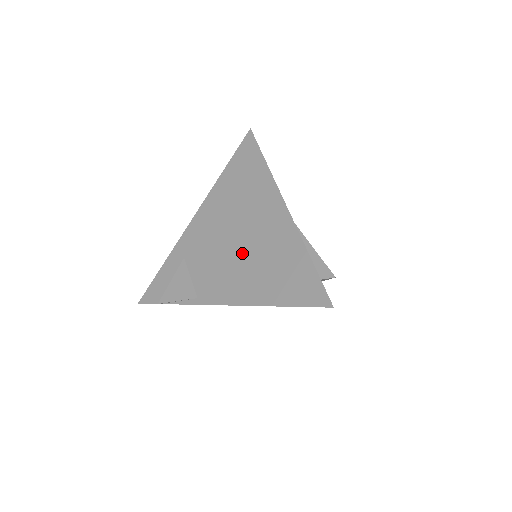
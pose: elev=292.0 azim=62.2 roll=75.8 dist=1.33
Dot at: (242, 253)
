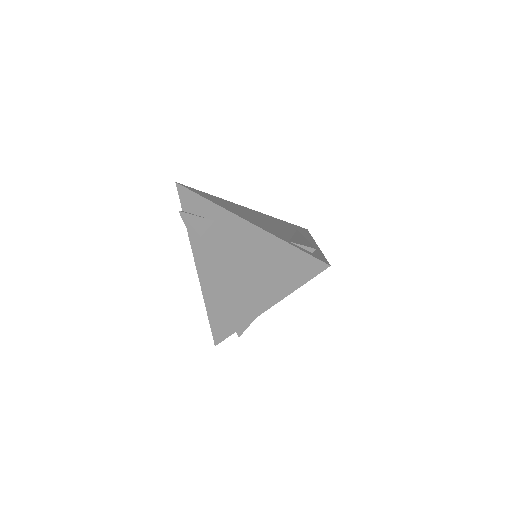
Dot at: (228, 278)
